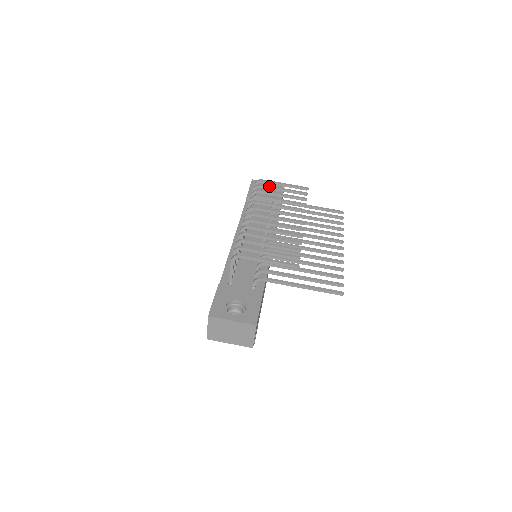
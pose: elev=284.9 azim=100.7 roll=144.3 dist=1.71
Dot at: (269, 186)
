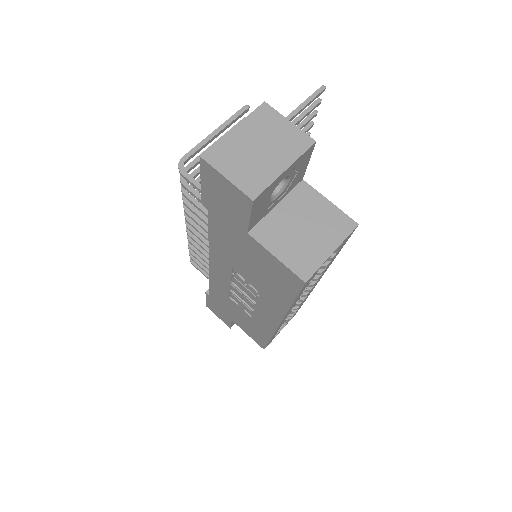
Dot at: occluded
